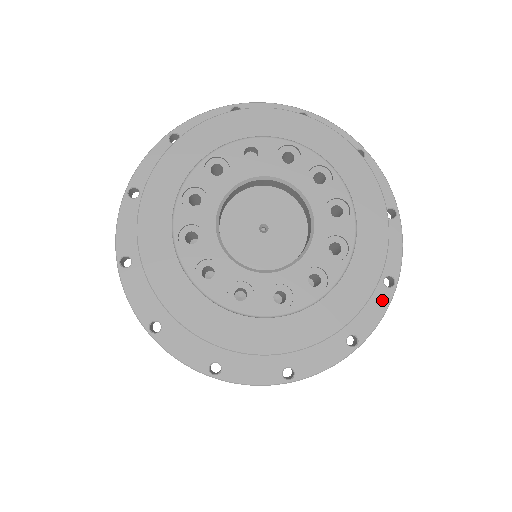
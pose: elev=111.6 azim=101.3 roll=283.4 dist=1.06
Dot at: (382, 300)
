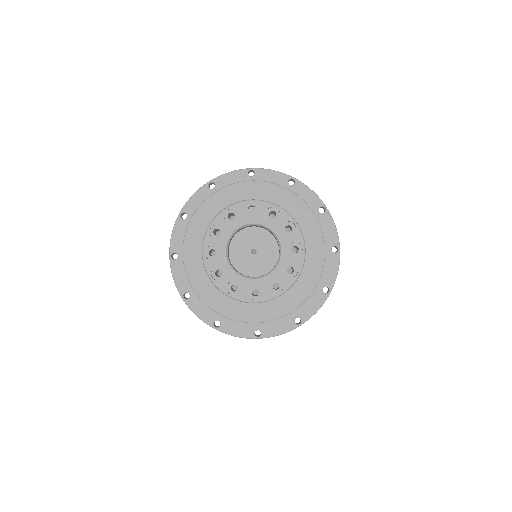
Dot at: (320, 300)
